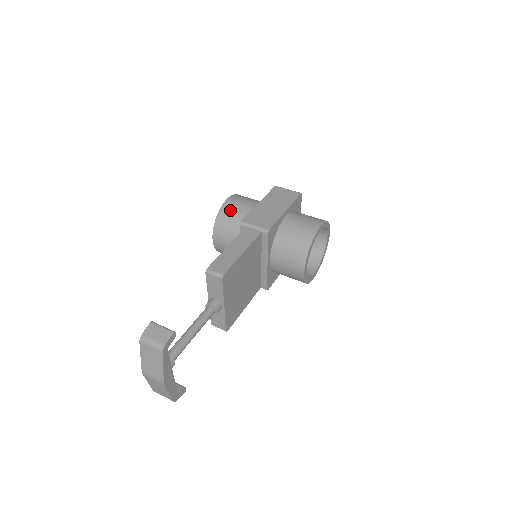
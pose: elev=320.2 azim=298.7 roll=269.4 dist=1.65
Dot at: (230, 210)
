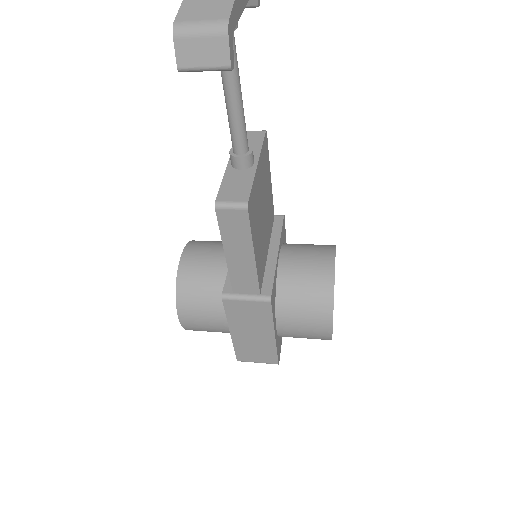
Dot at: occluded
